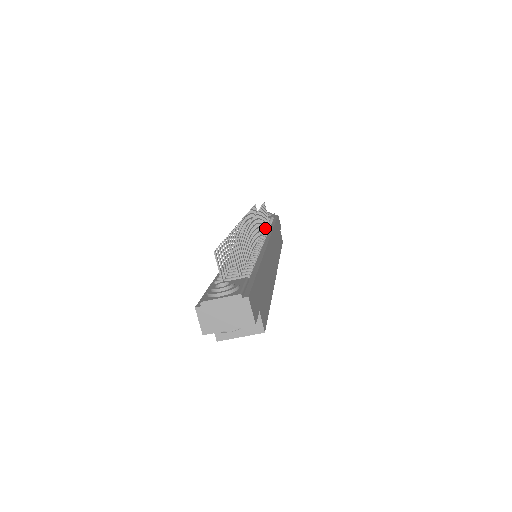
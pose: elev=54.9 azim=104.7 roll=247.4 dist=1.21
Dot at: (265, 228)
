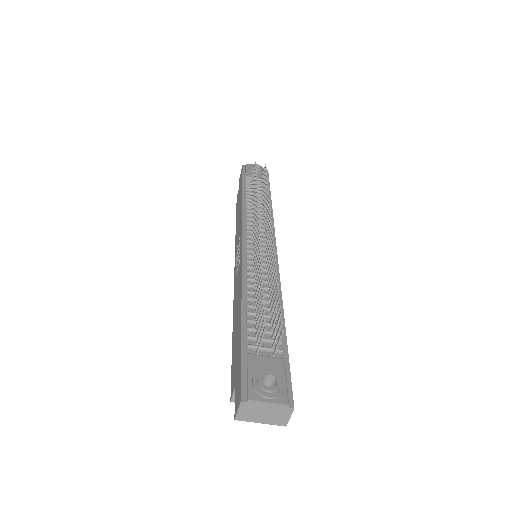
Dot at: occluded
